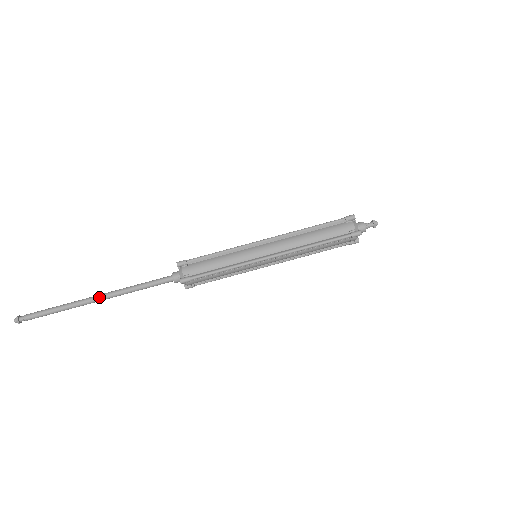
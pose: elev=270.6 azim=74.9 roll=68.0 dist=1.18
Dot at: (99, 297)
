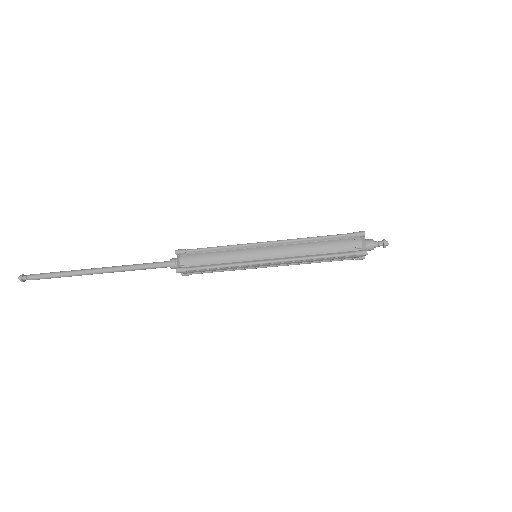
Dot at: (98, 270)
